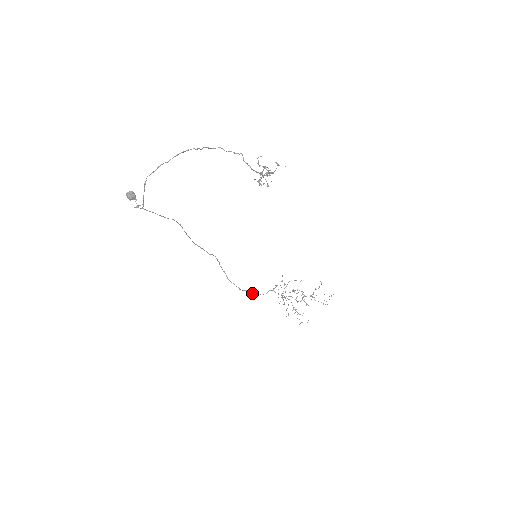
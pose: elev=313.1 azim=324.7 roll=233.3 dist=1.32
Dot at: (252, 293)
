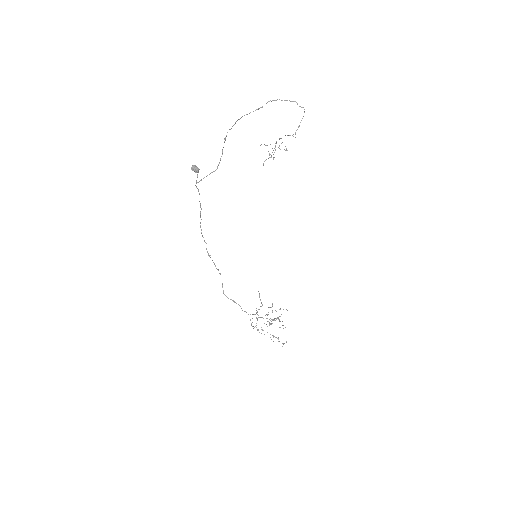
Dot at: occluded
